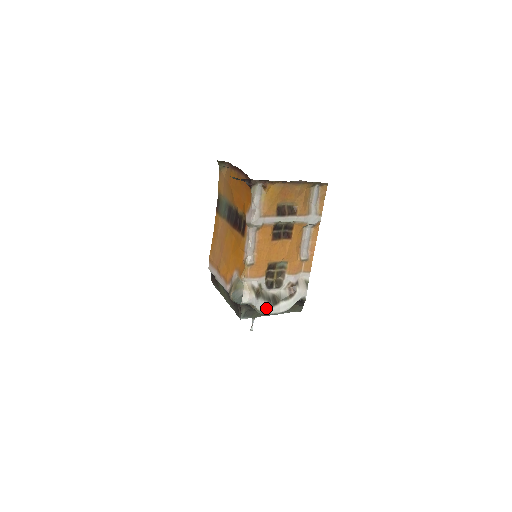
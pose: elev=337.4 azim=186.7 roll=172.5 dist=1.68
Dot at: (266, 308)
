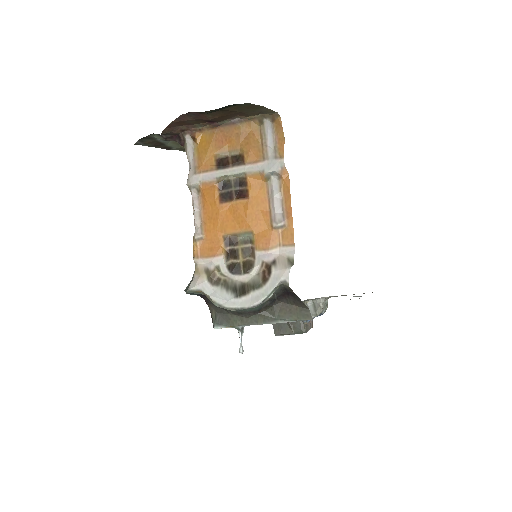
Dot at: (227, 299)
